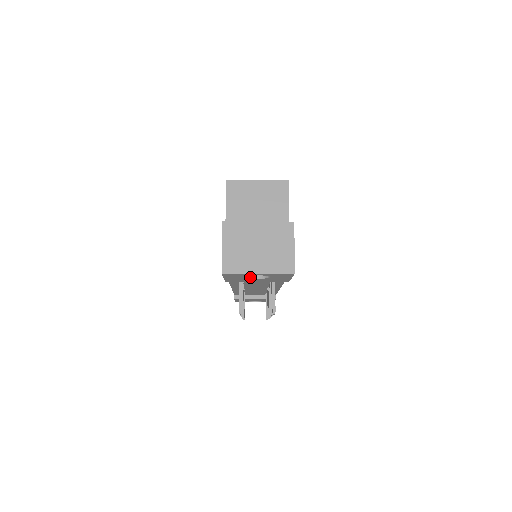
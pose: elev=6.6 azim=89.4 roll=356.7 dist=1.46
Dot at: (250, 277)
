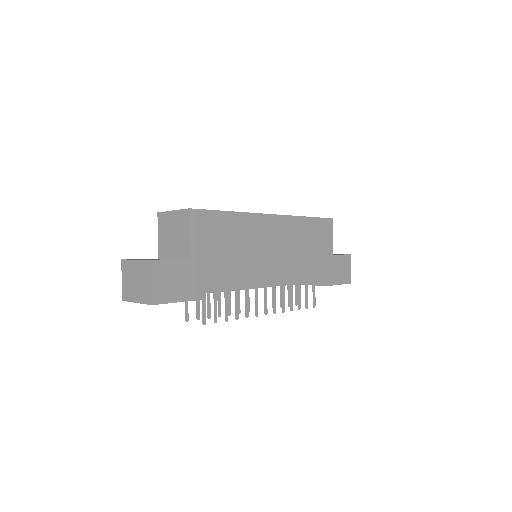
Dot at: occluded
